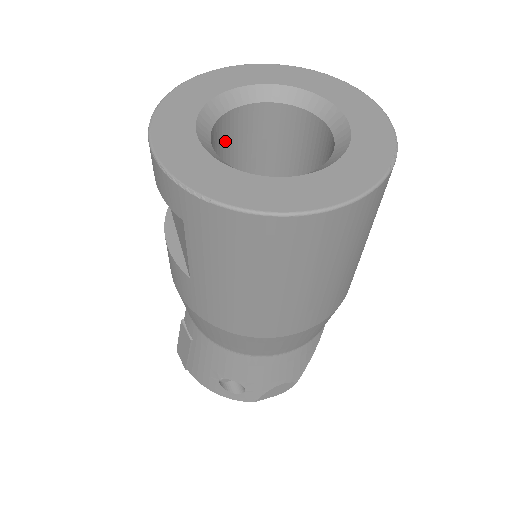
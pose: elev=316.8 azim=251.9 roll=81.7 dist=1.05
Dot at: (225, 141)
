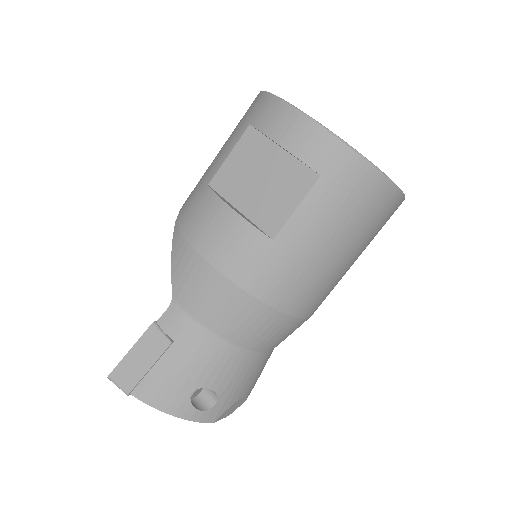
Dot at: occluded
